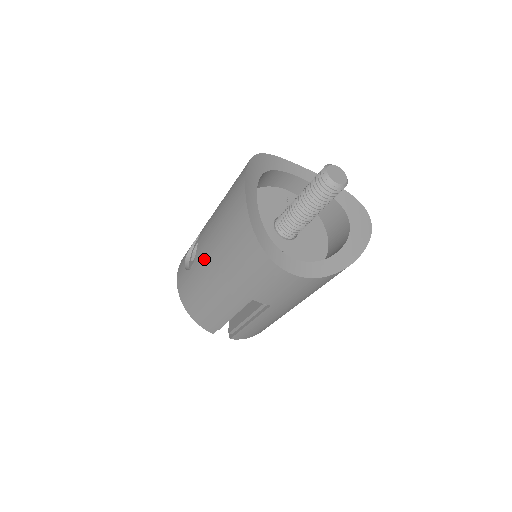
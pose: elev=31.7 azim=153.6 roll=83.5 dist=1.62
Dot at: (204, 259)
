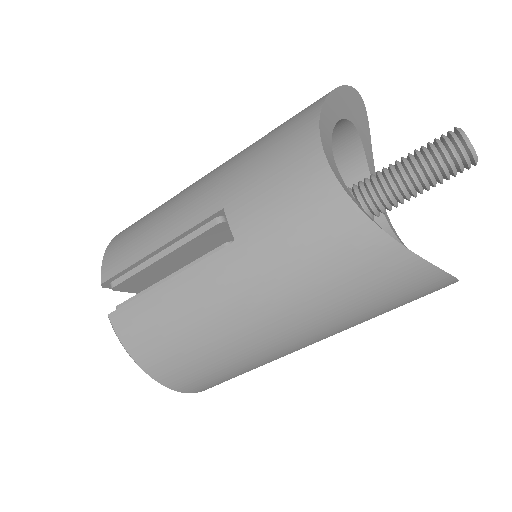
Dot at: occluded
